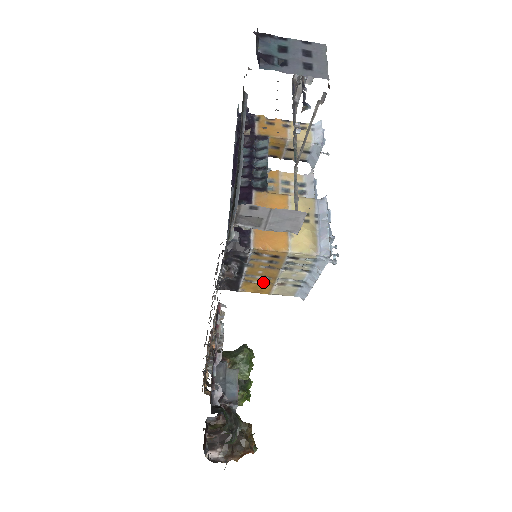
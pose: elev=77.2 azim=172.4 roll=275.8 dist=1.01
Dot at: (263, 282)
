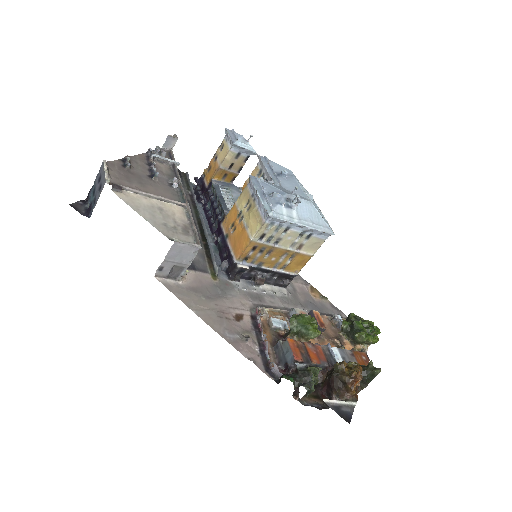
Dot at: (291, 258)
